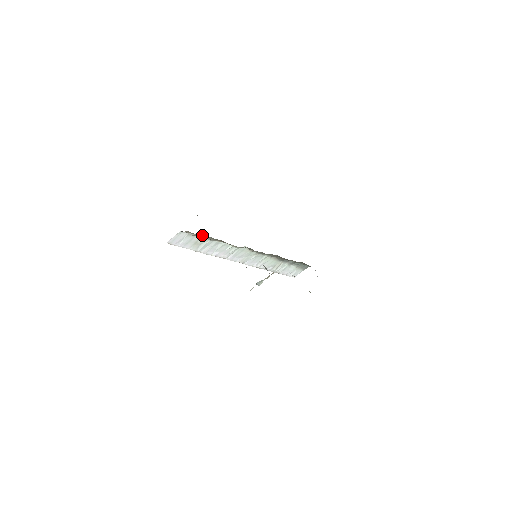
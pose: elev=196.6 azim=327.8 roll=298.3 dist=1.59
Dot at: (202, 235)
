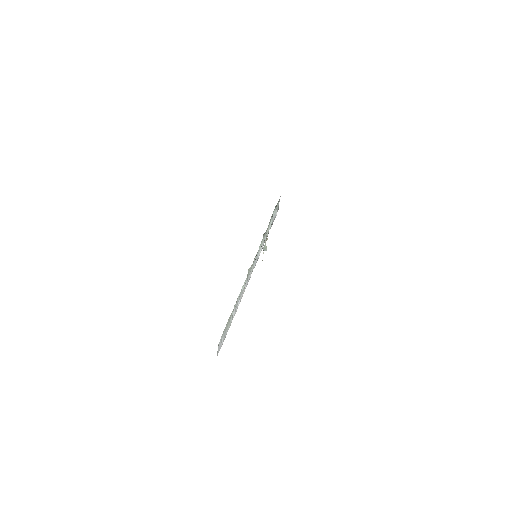
Dot at: occluded
